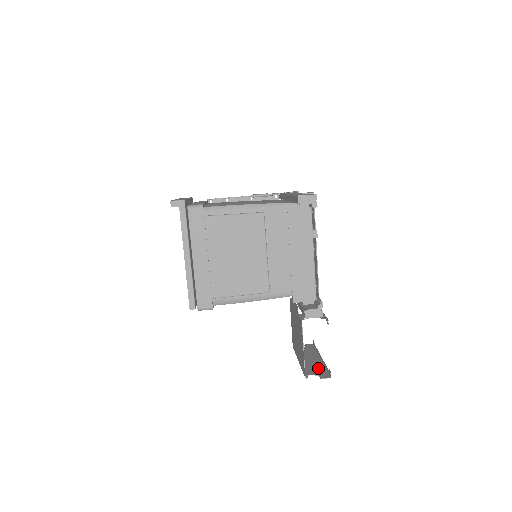
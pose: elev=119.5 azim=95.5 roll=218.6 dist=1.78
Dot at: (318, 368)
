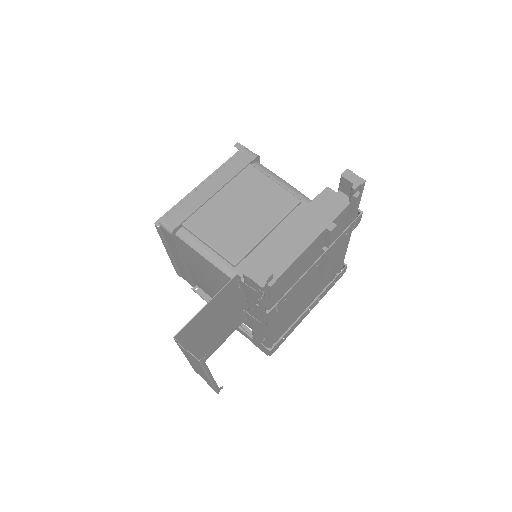
Dot at: occluded
